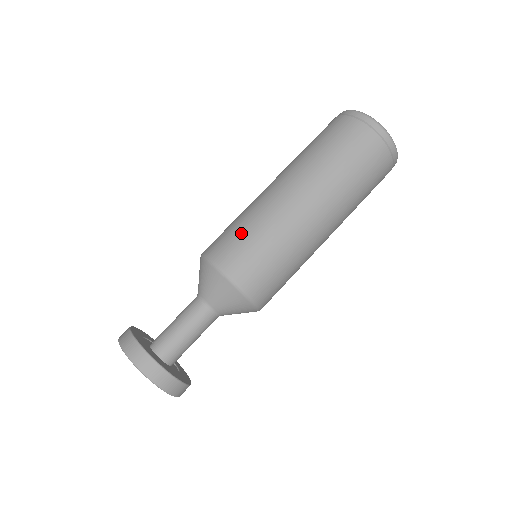
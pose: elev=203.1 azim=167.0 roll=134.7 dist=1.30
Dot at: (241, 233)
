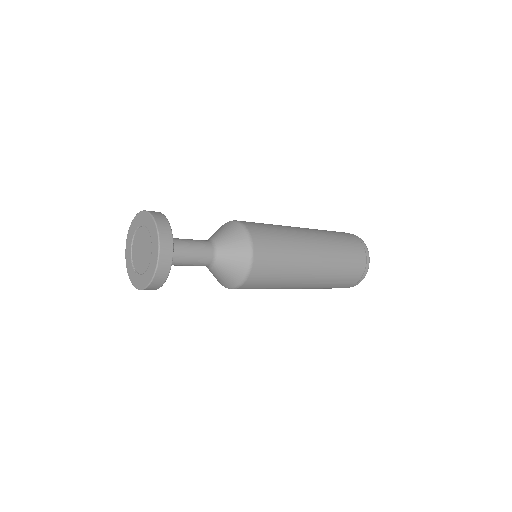
Dot at: (266, 224)
